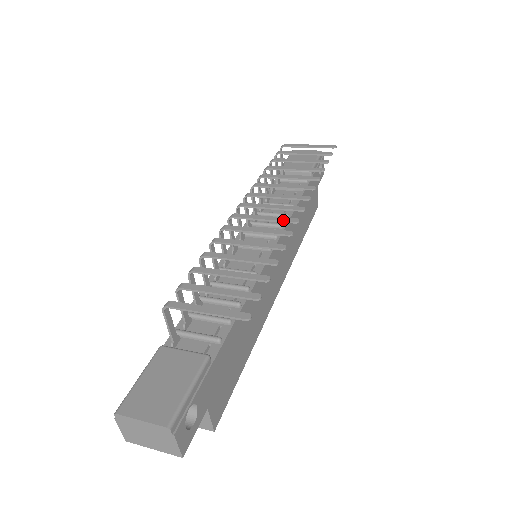
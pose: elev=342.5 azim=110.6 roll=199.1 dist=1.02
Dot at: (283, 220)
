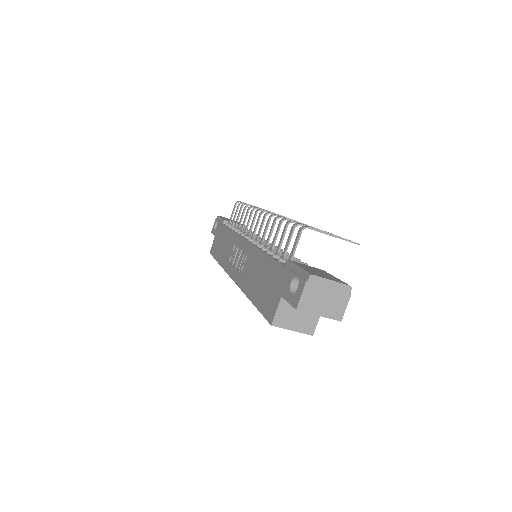
Dot at: occluded
